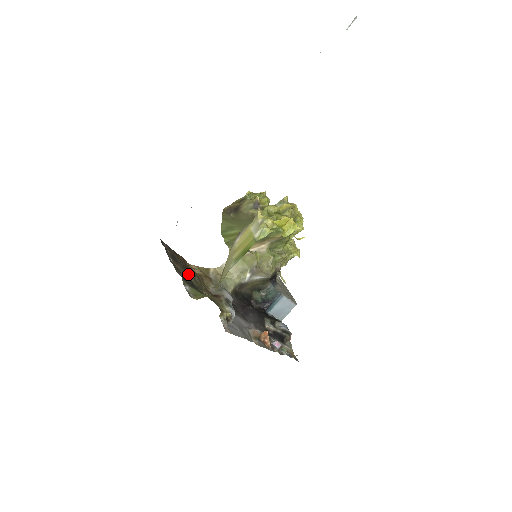
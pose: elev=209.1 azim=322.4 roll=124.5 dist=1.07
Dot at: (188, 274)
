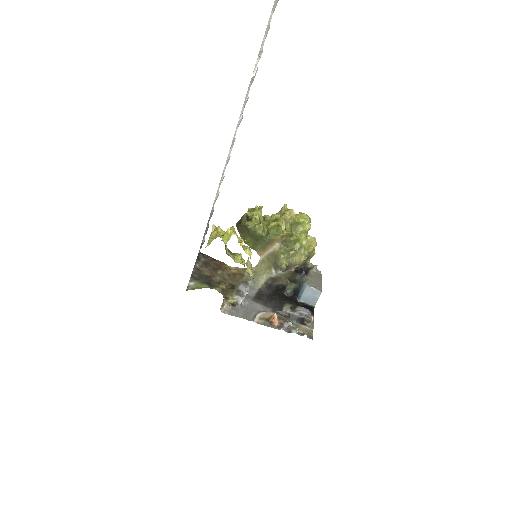
Dot at: (217, 274)
